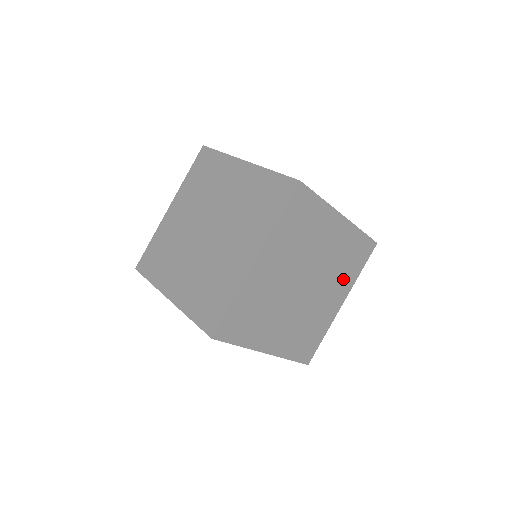
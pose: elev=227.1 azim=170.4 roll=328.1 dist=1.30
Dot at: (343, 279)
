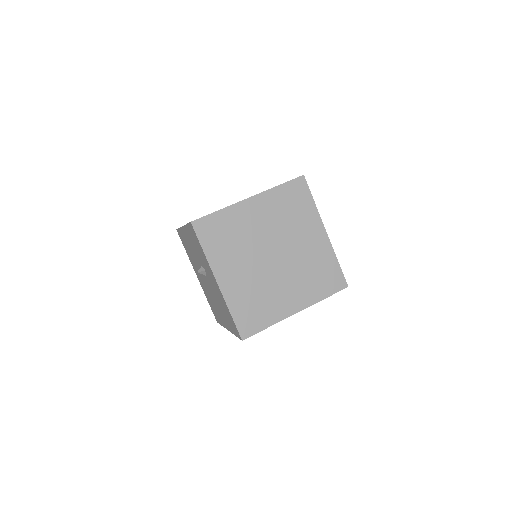
Dot at: occluded
